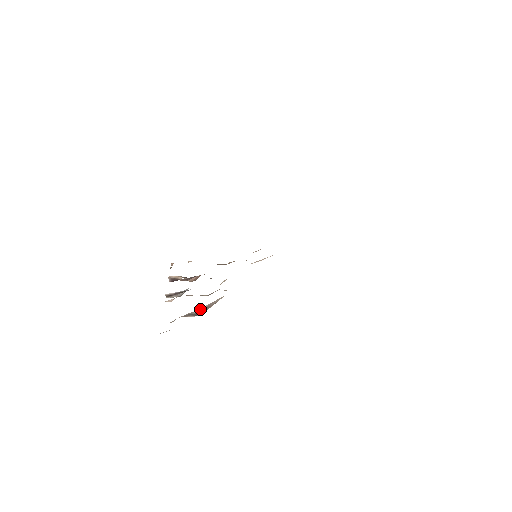
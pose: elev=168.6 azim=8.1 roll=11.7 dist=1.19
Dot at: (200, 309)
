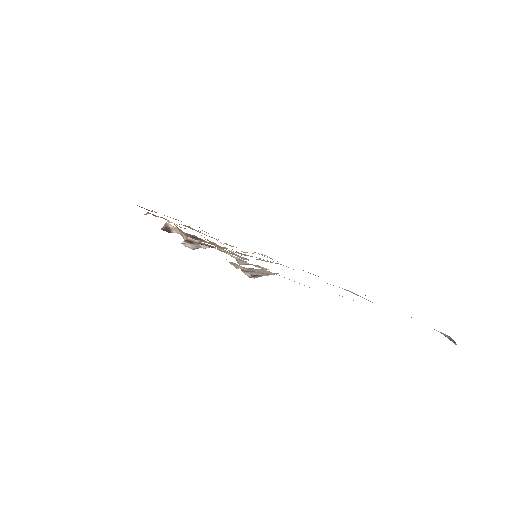
Dot at: (271, 272)
